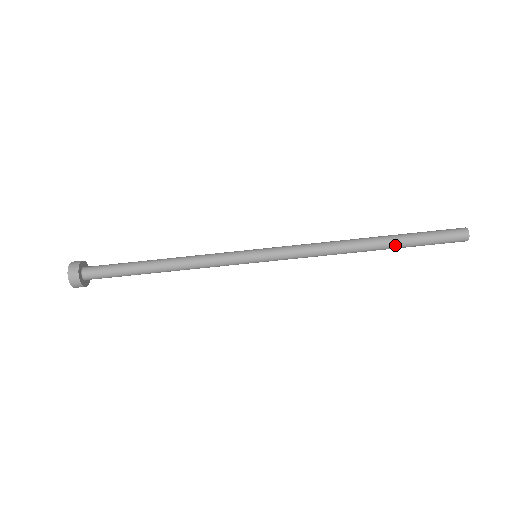
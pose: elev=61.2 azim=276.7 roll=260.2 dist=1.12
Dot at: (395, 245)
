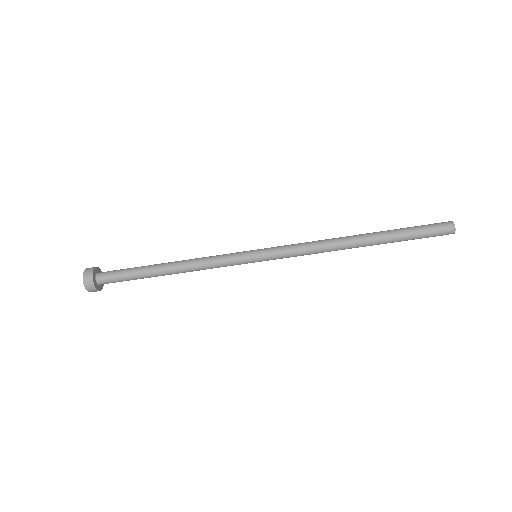
Dot at: occluded
